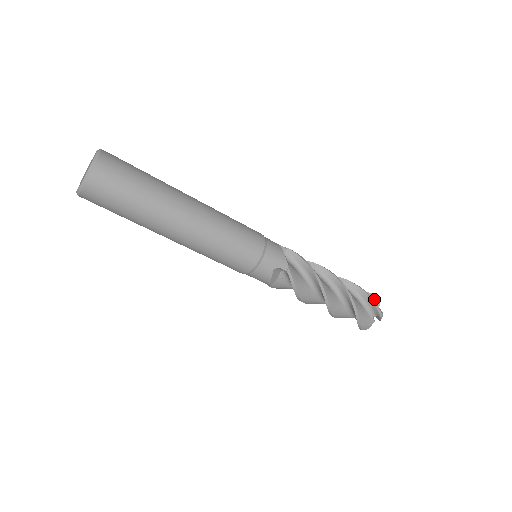
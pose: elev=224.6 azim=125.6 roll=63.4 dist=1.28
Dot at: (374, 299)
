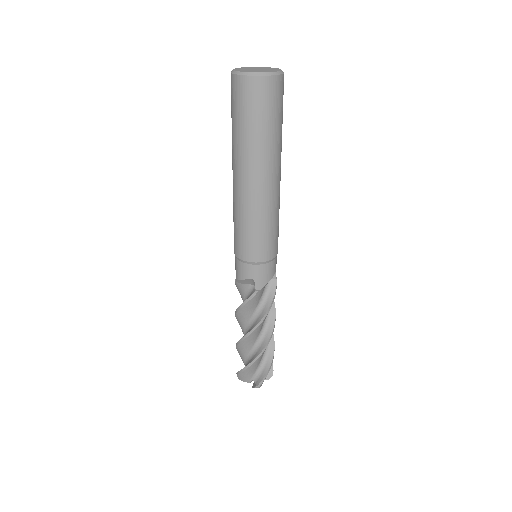
Dot at: (269, 373)
